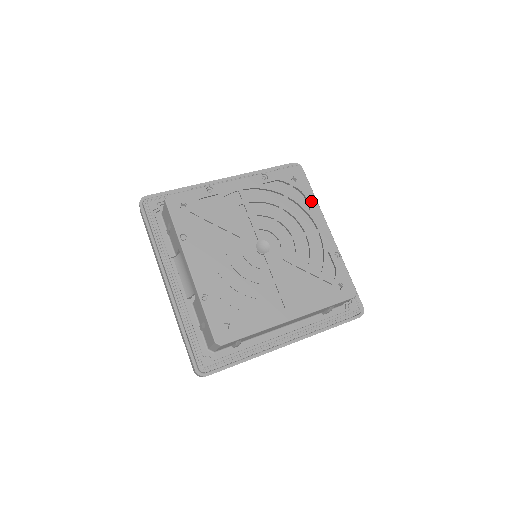
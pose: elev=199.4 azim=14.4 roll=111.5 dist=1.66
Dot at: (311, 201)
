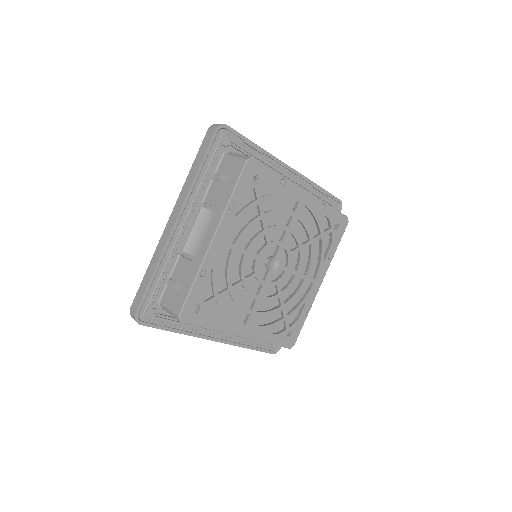
Dot at: (330, 254)
